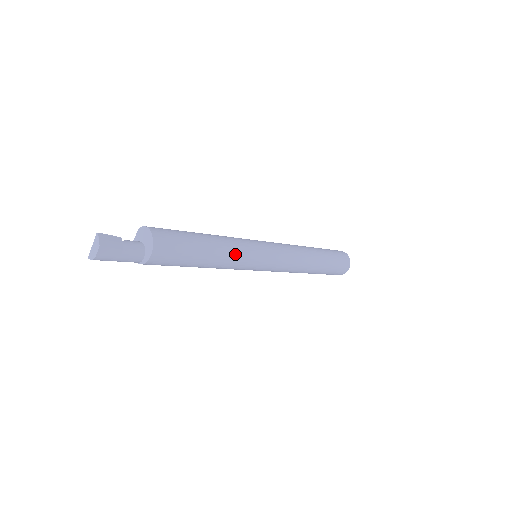
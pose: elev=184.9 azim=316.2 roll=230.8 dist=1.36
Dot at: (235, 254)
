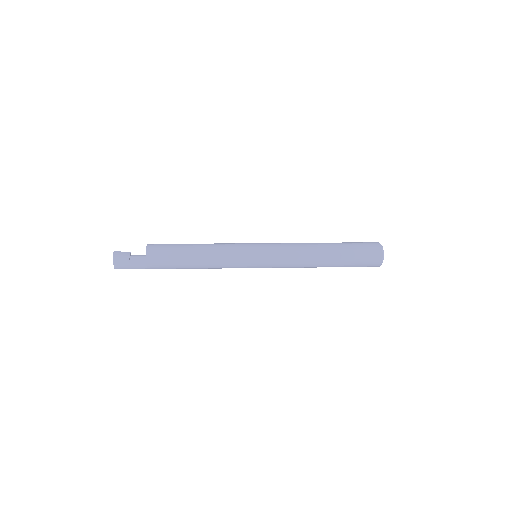
Dot at: (220, 252)
